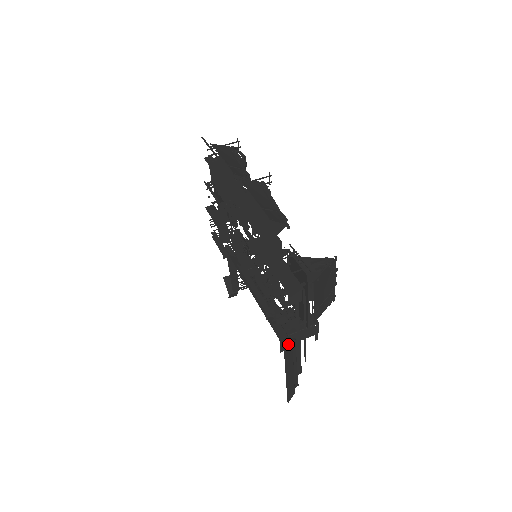
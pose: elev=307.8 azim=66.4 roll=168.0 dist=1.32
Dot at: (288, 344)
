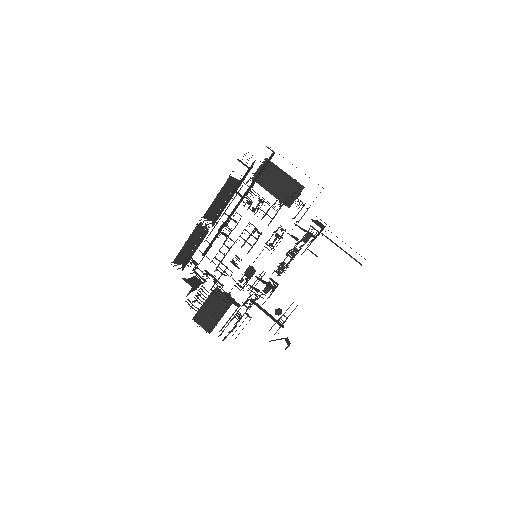
Dot at: occluded
